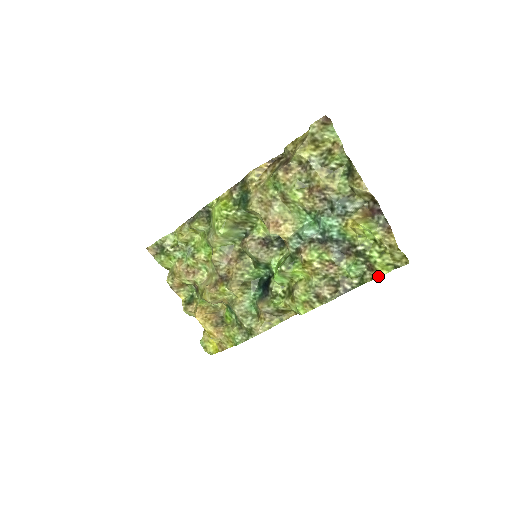
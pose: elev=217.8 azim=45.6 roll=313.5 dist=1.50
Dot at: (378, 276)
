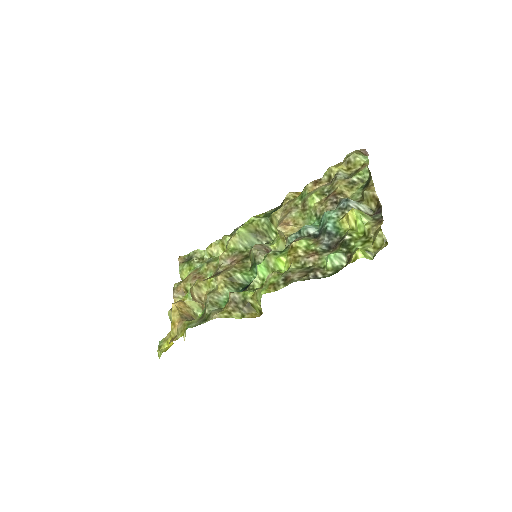
Dot at: (352, 261)
